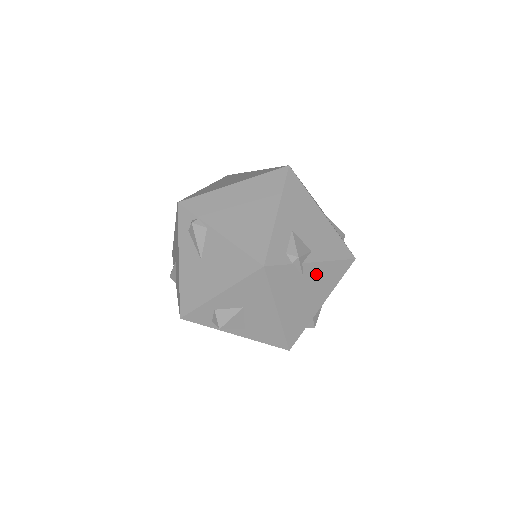
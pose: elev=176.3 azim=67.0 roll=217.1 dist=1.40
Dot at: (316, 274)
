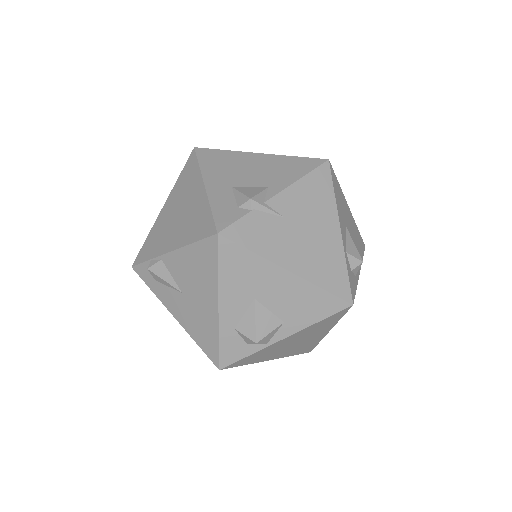
Dot at: (295, 203)
